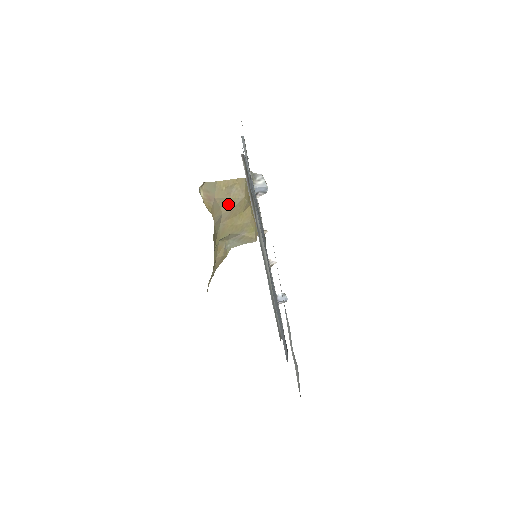
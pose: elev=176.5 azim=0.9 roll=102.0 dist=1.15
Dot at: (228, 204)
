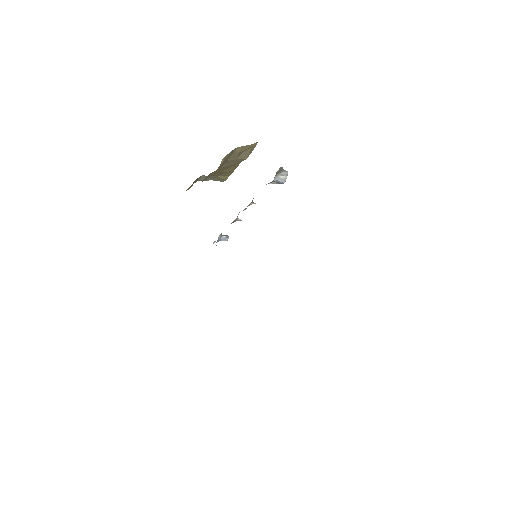
Dot at: (231, 162)
